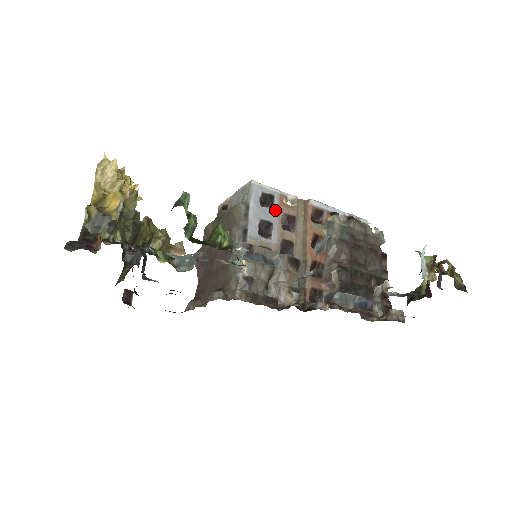
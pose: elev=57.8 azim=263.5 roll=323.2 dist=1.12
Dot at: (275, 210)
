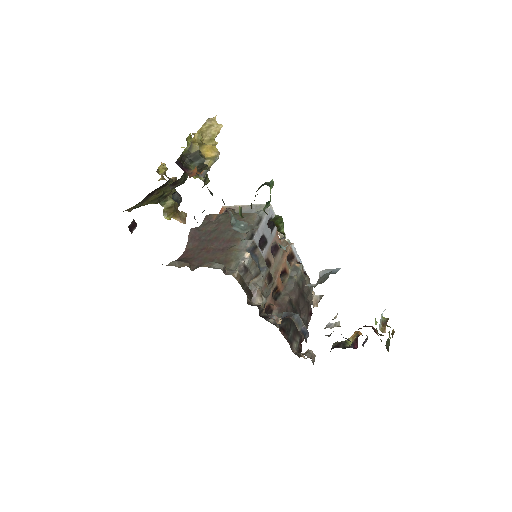
Dot at: (272, 234)
